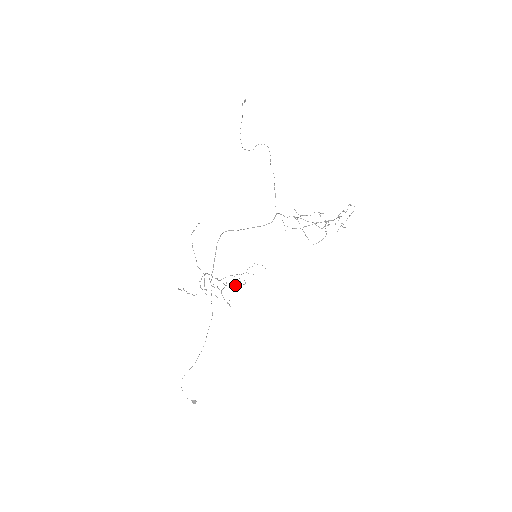
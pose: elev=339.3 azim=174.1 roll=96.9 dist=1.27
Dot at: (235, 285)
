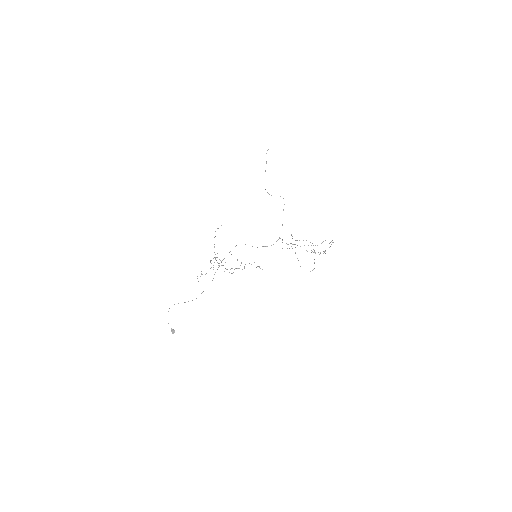
Dot at: occluded
